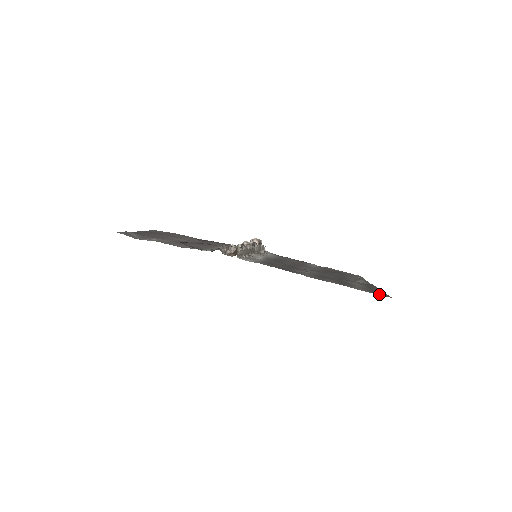
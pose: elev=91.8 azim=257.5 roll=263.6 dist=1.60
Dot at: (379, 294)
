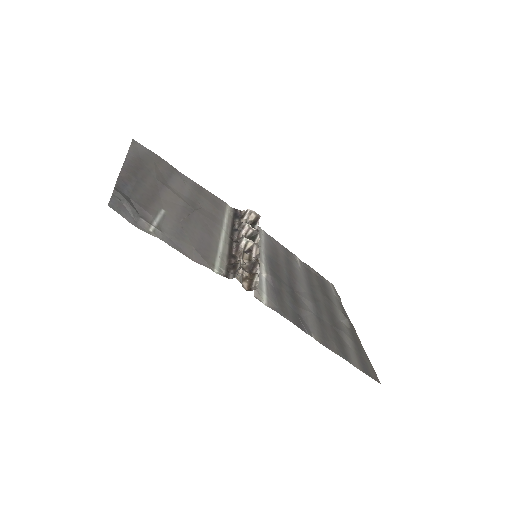
Dot at: (371, 375)
